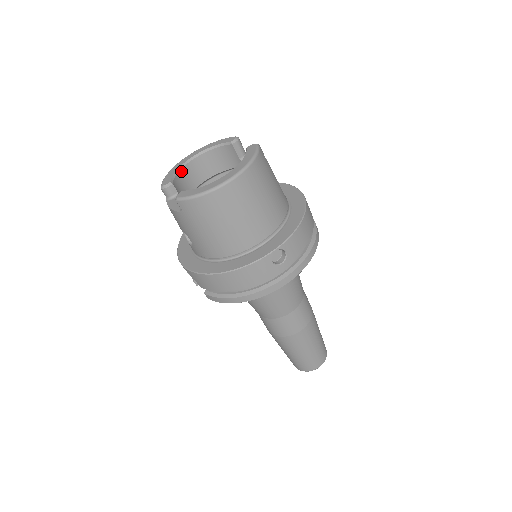
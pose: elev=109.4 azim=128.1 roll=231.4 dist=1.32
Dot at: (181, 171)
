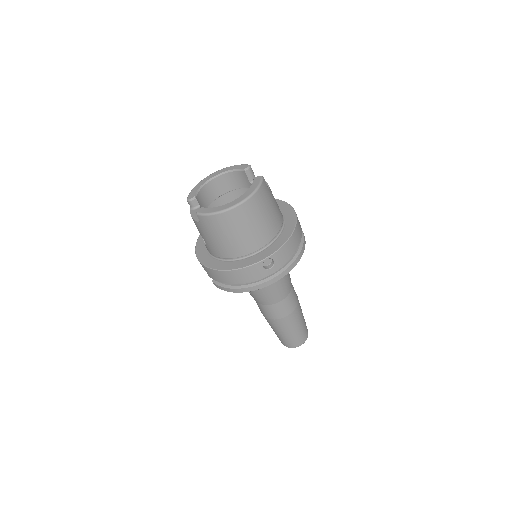
Dot at: (204, 187)
